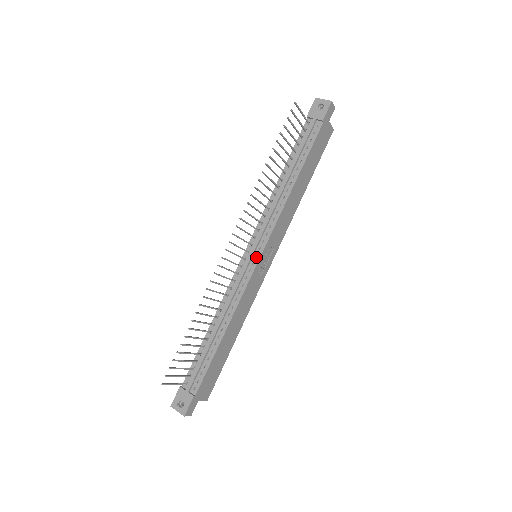
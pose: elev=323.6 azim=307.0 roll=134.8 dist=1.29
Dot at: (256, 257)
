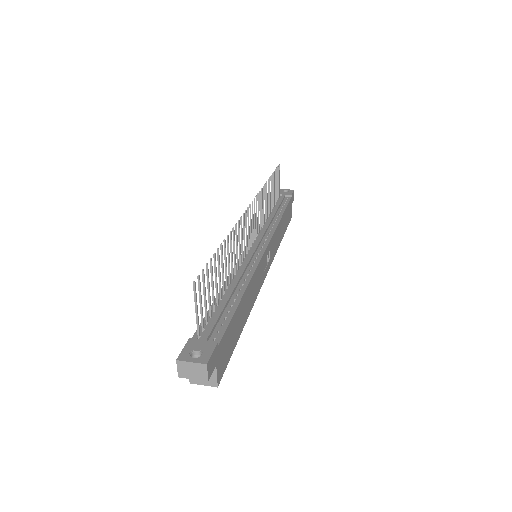
Dot at: (262, 247)
